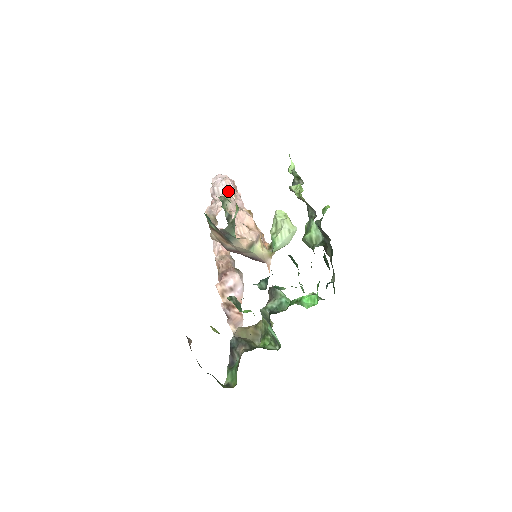
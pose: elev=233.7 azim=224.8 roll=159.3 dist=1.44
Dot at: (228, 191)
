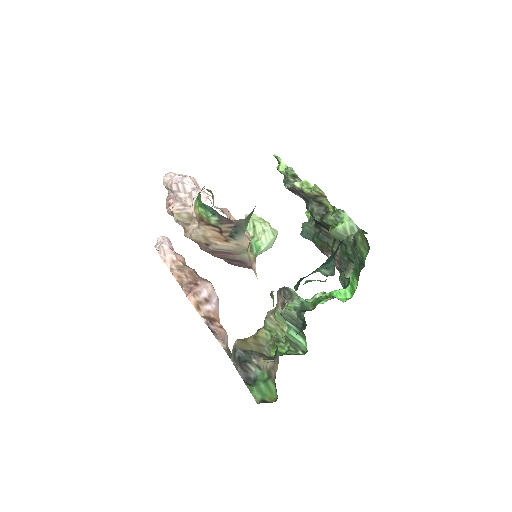
Dot at: (198, 189)
